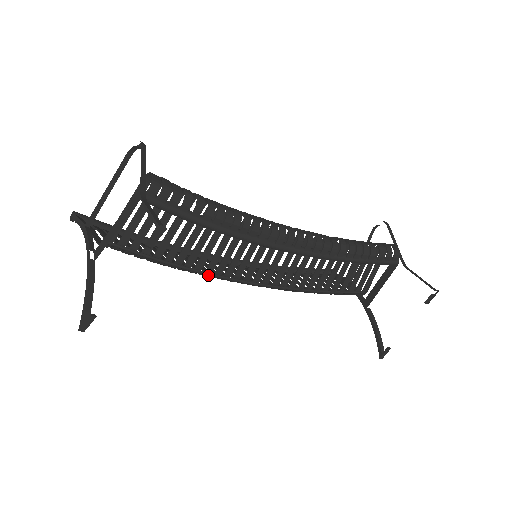
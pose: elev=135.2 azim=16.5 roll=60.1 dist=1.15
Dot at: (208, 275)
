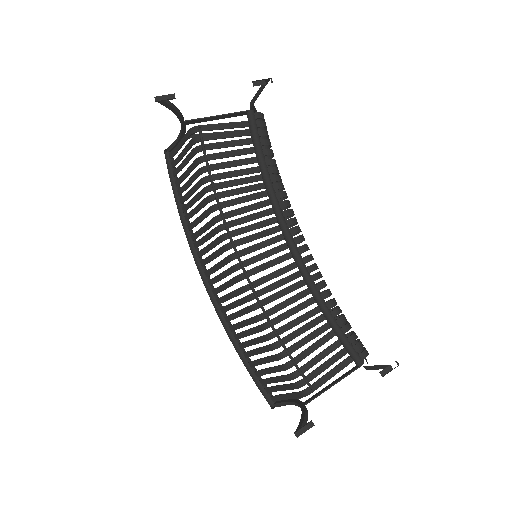
Dot at: (222, 217)
